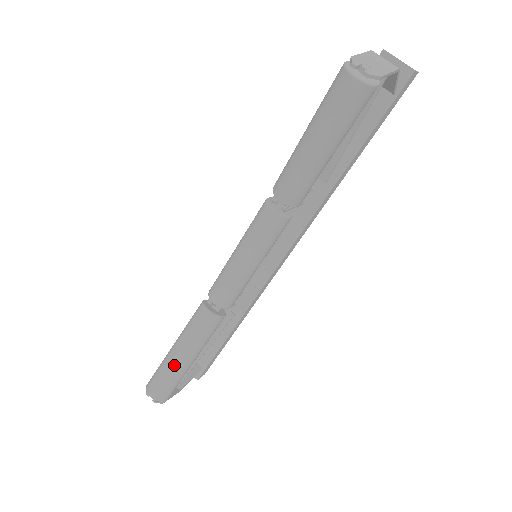
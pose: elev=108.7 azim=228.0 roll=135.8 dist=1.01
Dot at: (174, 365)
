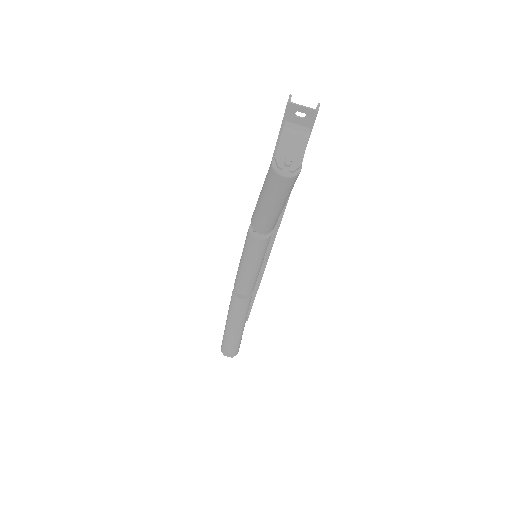
Dot at: (234, 336)
